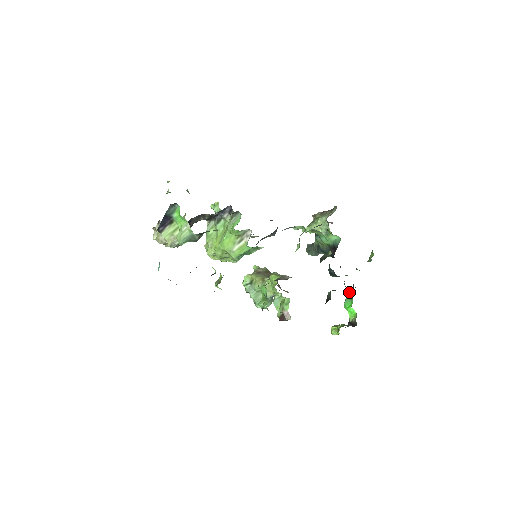
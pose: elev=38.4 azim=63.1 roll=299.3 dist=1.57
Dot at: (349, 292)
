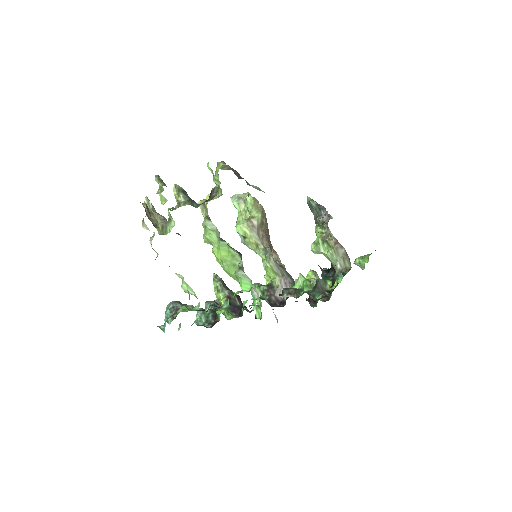
Dot at: occluded
